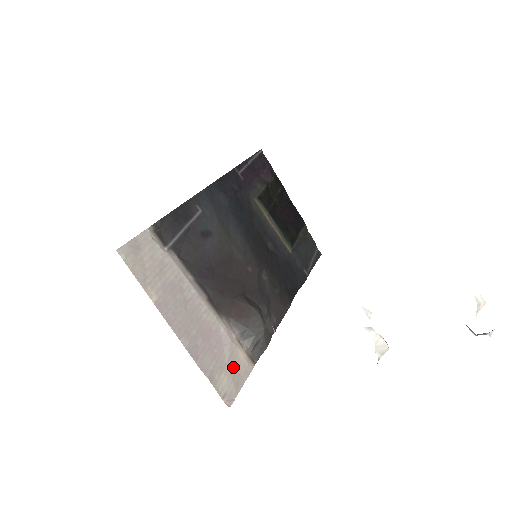
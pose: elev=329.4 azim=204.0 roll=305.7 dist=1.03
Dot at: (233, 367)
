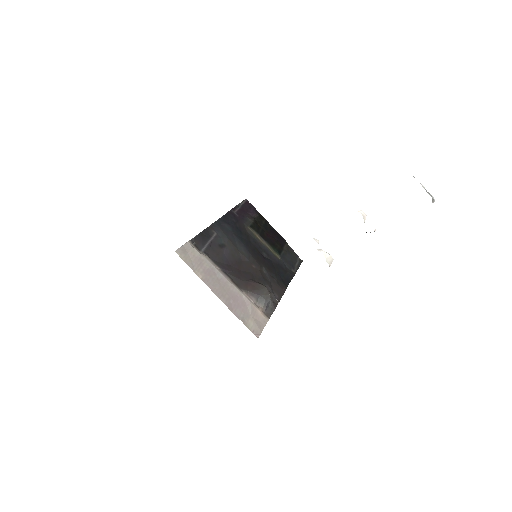
Dot at: (255, 318)
